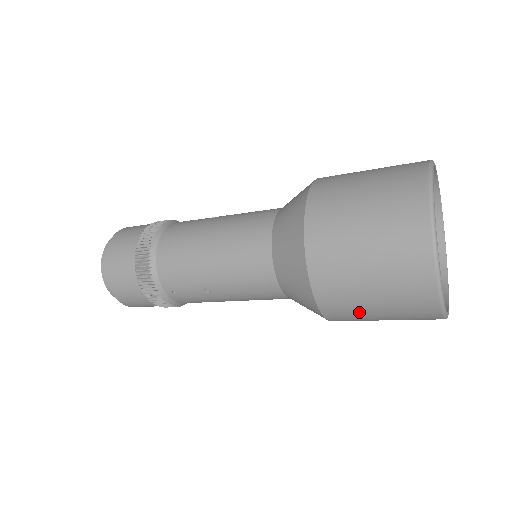
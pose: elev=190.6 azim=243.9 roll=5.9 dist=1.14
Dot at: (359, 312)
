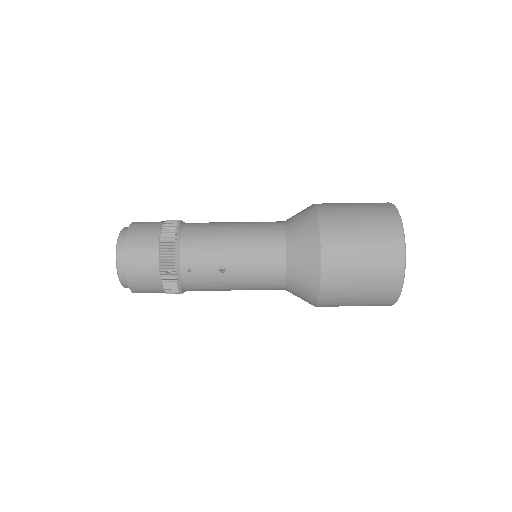
Dot at: (348, 286)
